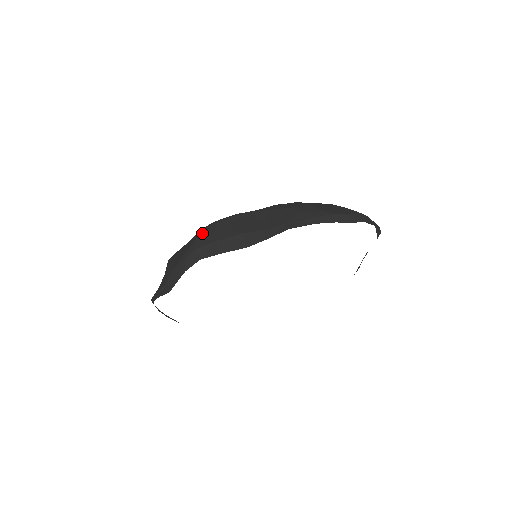
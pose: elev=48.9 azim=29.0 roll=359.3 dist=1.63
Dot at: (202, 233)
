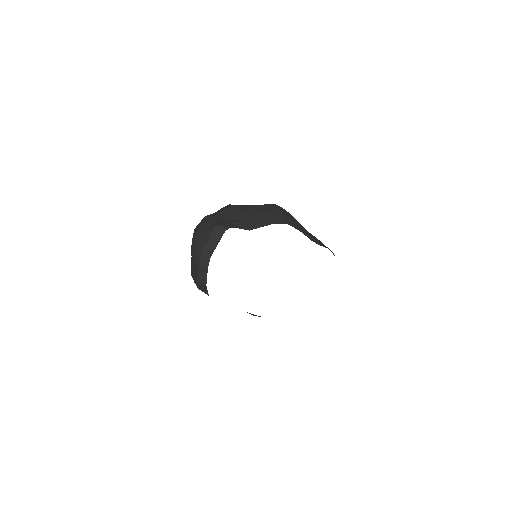
Dot at: occluded
